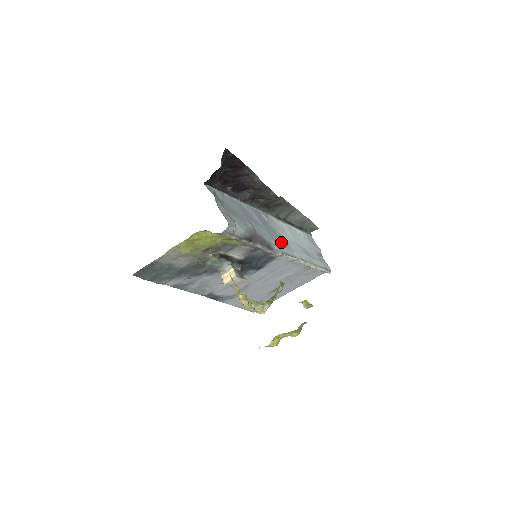
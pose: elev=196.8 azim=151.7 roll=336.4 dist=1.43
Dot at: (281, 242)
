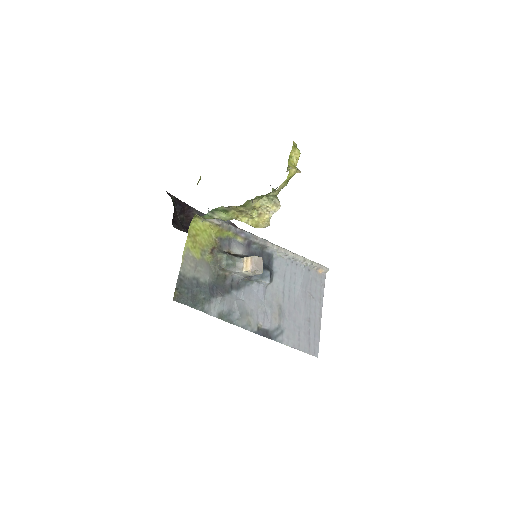
Dot at: occluded
